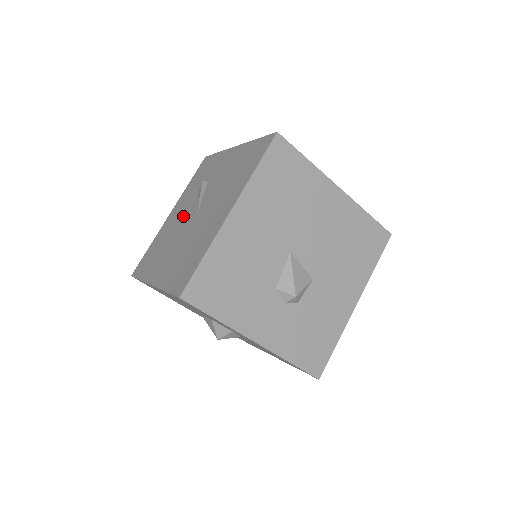
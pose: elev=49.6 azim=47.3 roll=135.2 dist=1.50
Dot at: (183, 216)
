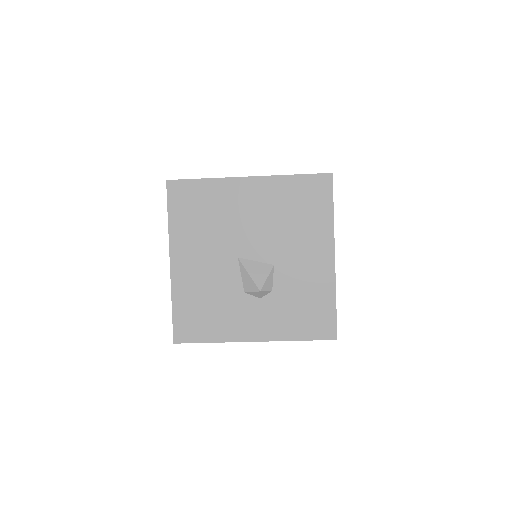
Dot at: occluded
